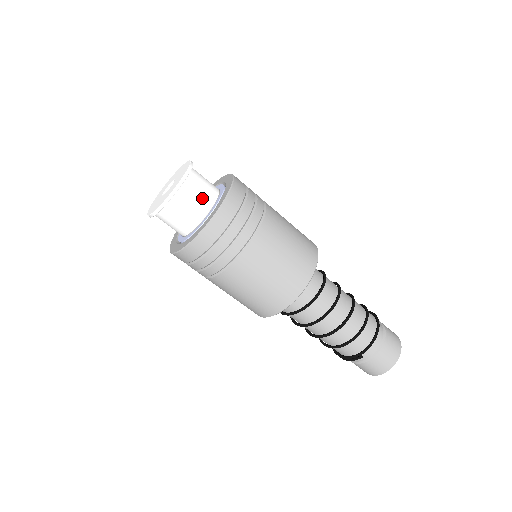
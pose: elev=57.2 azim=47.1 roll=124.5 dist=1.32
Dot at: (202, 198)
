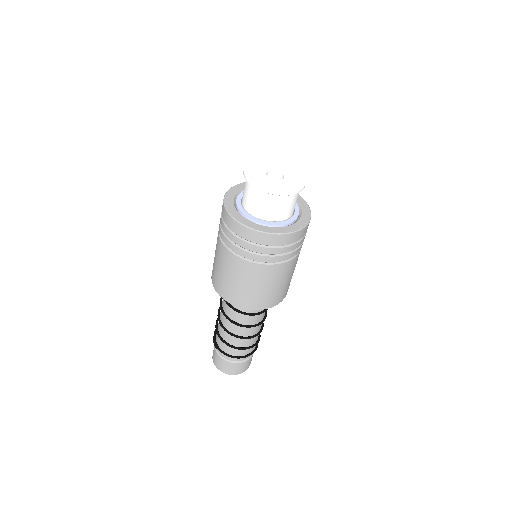
Dot at: (269, 211)
